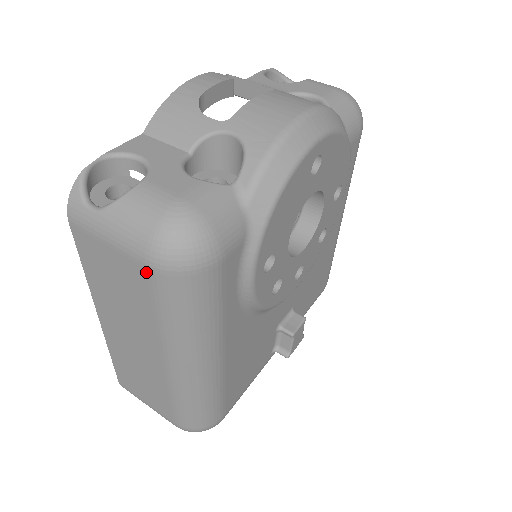
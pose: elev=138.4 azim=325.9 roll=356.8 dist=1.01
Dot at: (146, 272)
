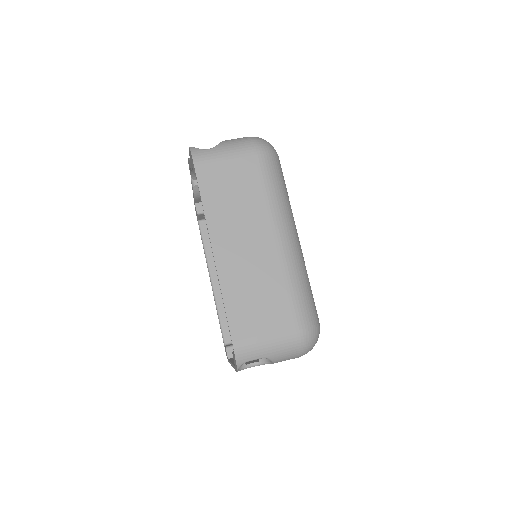
Dot at: (255, 158)
